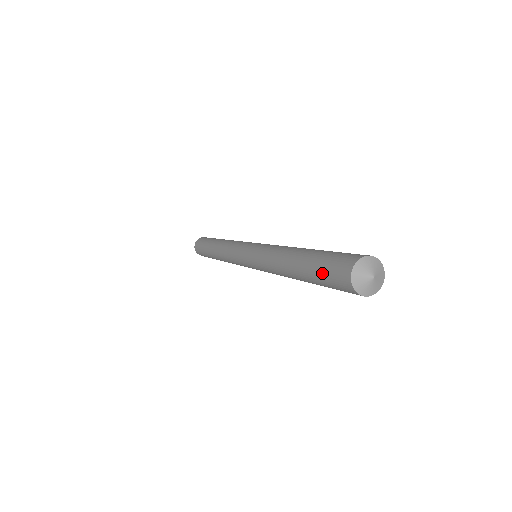
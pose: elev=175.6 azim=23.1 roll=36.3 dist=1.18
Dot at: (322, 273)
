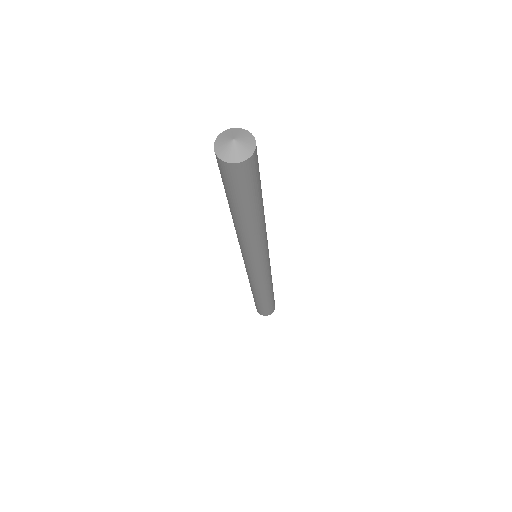
Dot at: (224, 185)
